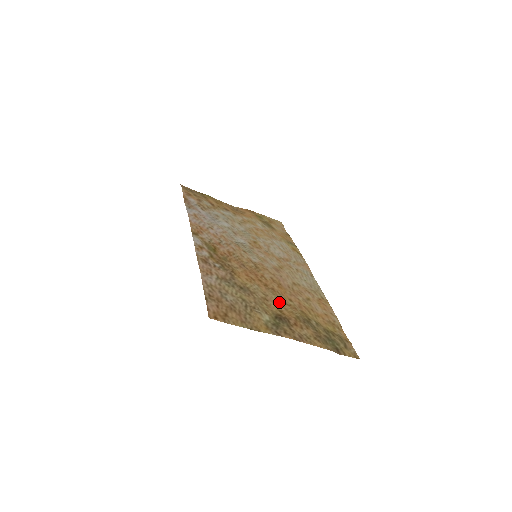
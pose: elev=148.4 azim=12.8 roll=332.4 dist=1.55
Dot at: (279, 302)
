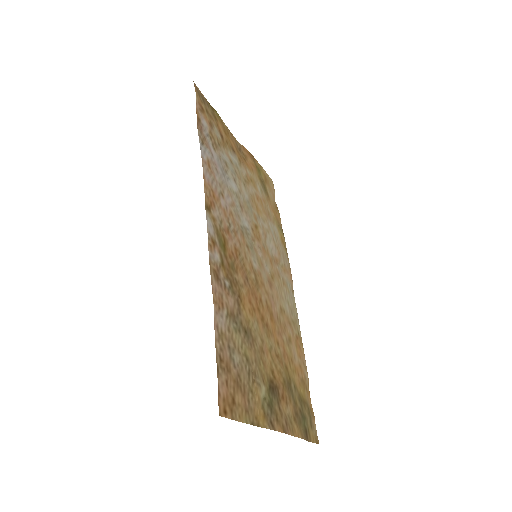
Dot at: (271, 352)
